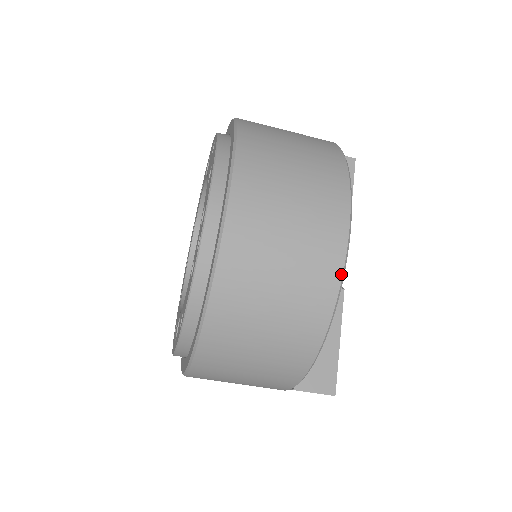
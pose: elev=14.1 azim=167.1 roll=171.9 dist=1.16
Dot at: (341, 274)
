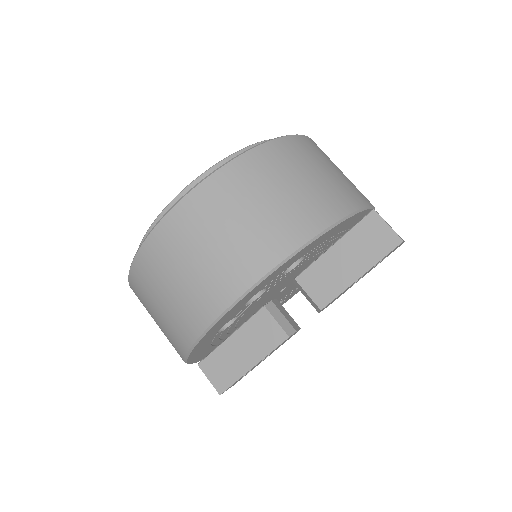
Dot at: (208, 325)
